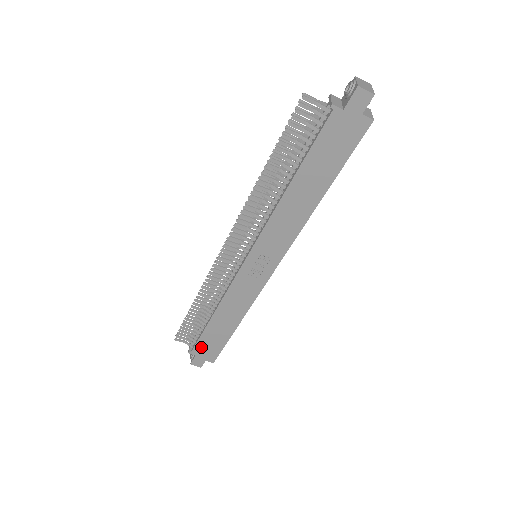
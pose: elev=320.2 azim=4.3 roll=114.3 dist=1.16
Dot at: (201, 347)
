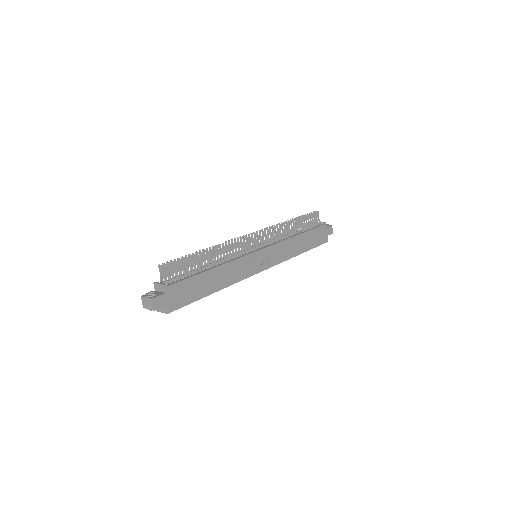
Dot at: (178, 288)
